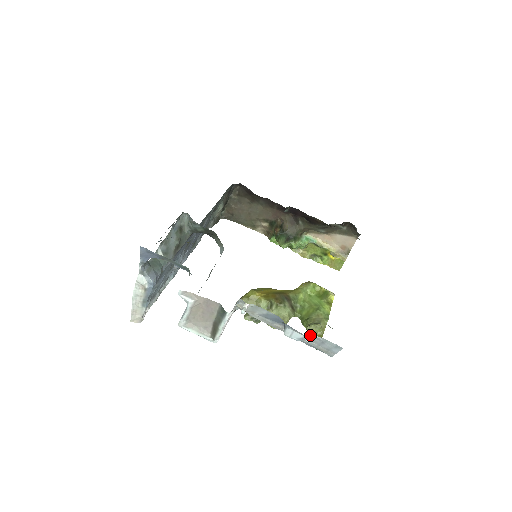
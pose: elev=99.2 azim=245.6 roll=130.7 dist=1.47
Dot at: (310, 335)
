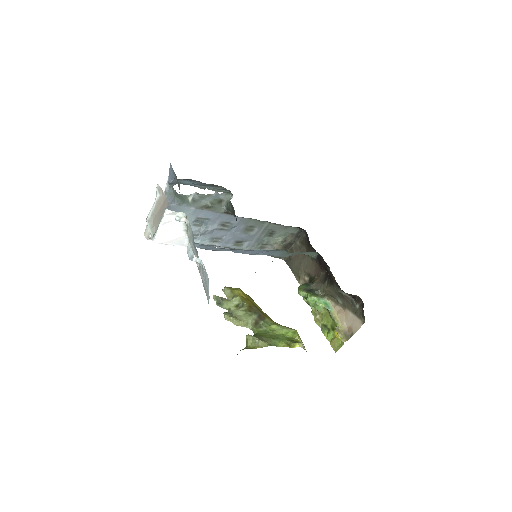
Dot at: (246, 345)
